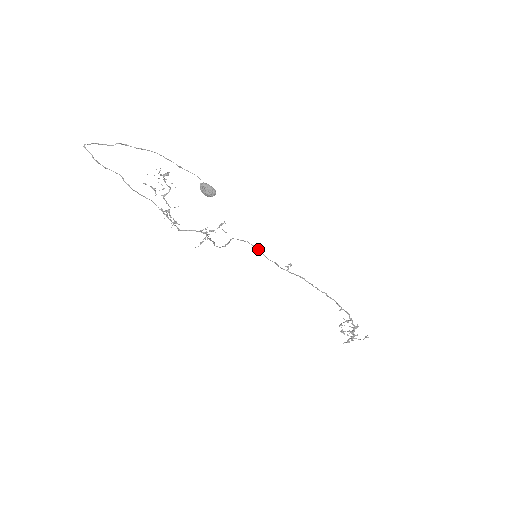
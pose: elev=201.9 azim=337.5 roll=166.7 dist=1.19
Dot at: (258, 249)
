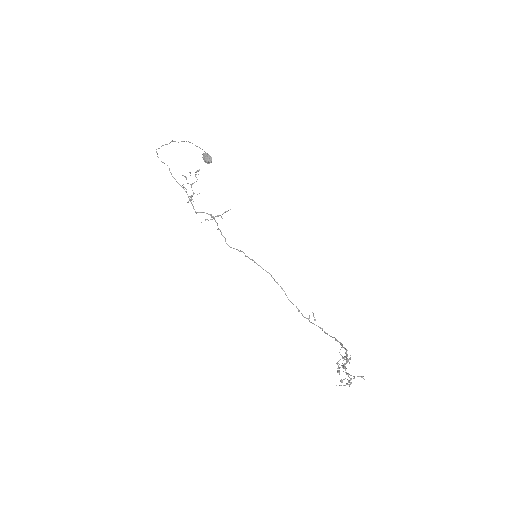
Dot at: (281, 288)
